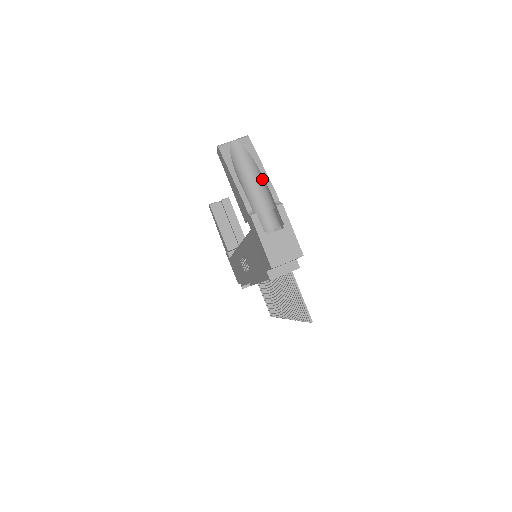
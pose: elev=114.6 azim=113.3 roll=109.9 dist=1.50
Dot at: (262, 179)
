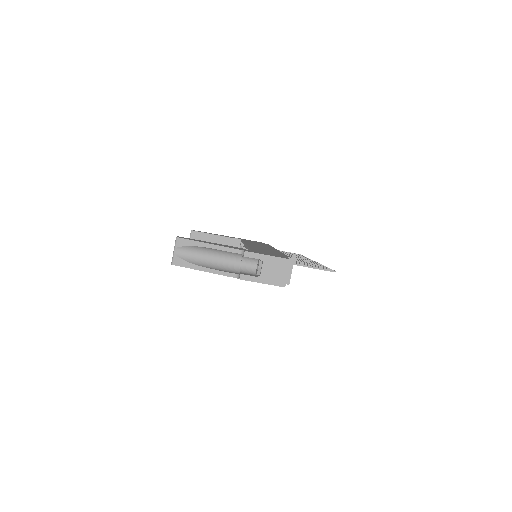
Dot at: (216, 250)
